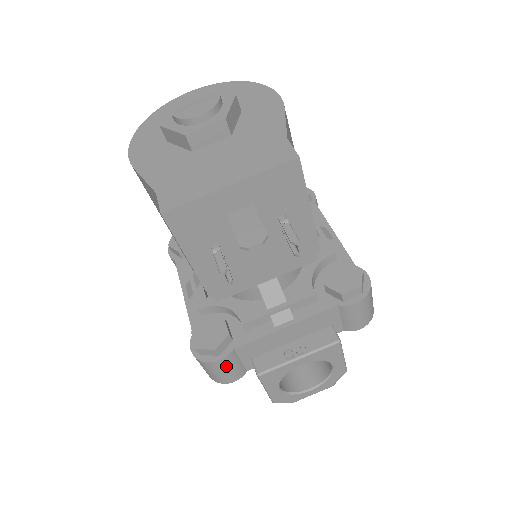
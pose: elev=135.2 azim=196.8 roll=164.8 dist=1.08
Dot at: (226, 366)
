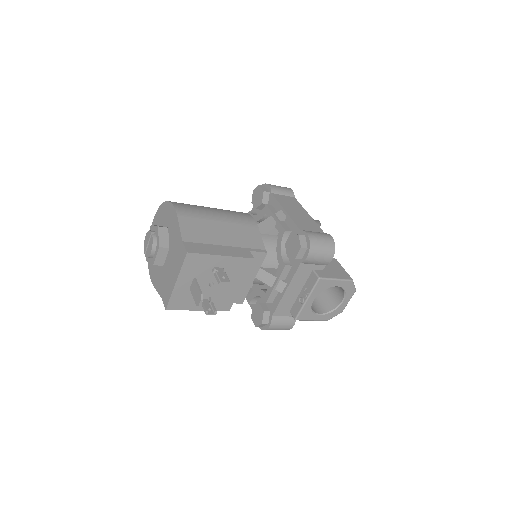
Dot at: (277, 325)
